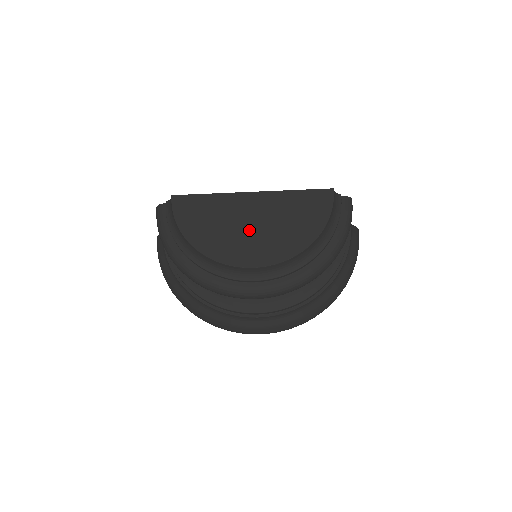
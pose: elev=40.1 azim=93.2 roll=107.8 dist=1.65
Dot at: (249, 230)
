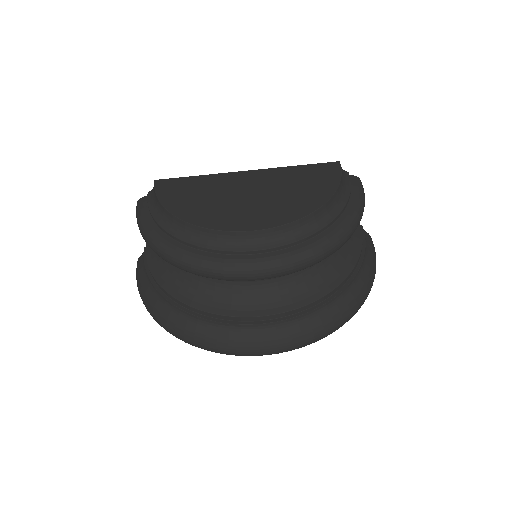
Dot at: (247, 200)
